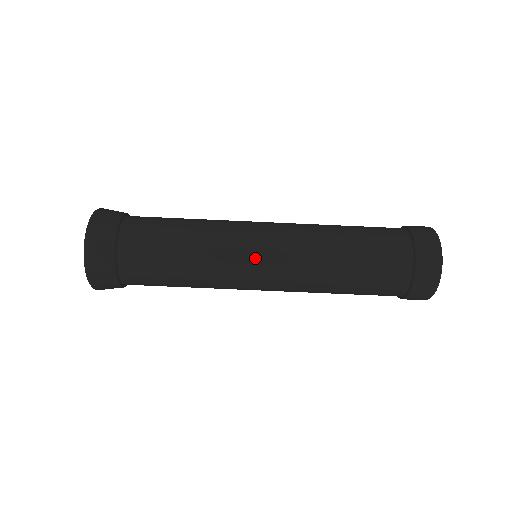
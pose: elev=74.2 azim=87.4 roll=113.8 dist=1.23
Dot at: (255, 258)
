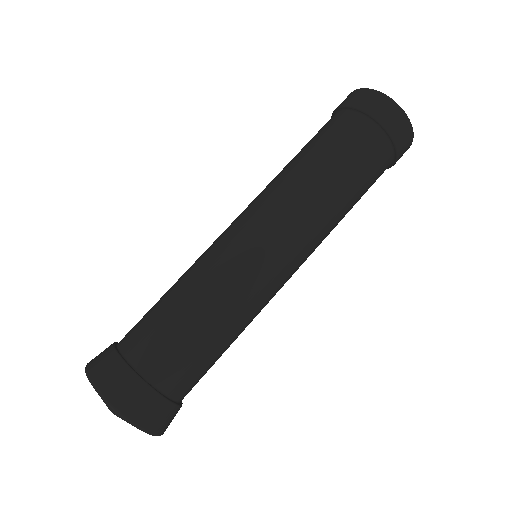
Dot at: (228, 229)
